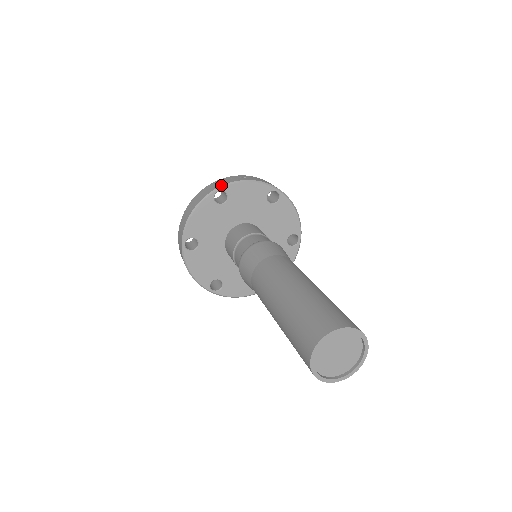
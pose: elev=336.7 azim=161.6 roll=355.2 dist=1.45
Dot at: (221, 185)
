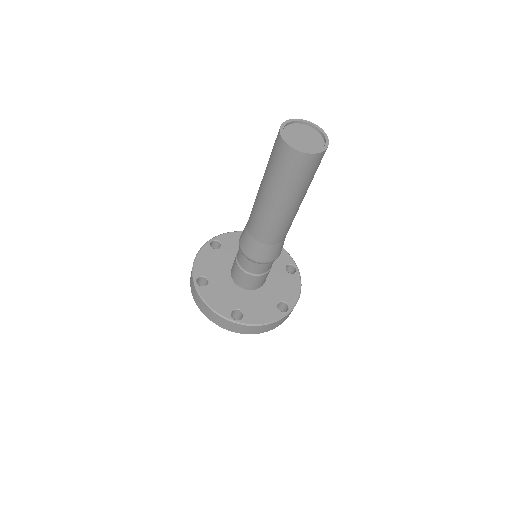
Dot at: occluded
